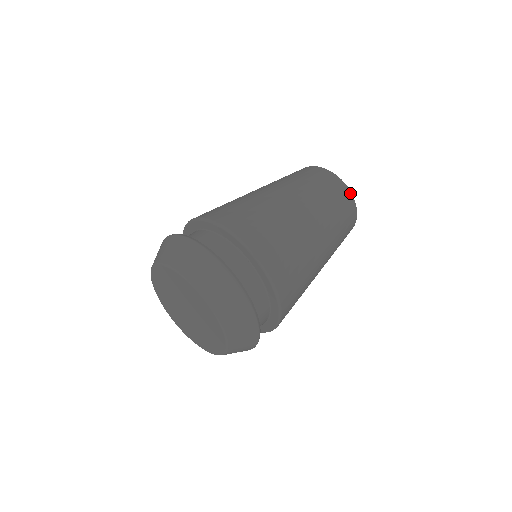
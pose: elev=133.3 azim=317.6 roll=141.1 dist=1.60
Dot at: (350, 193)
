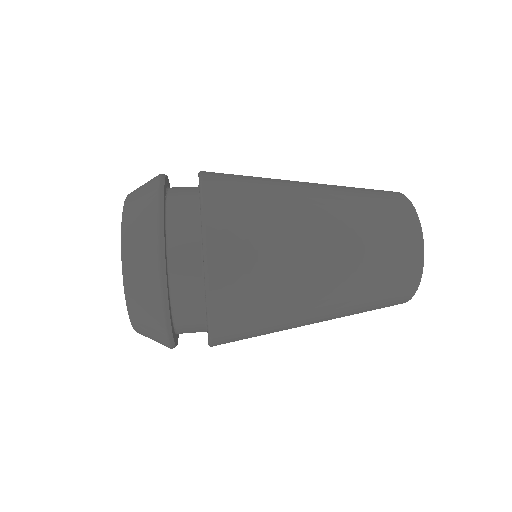
Dot at: (409, 203)
